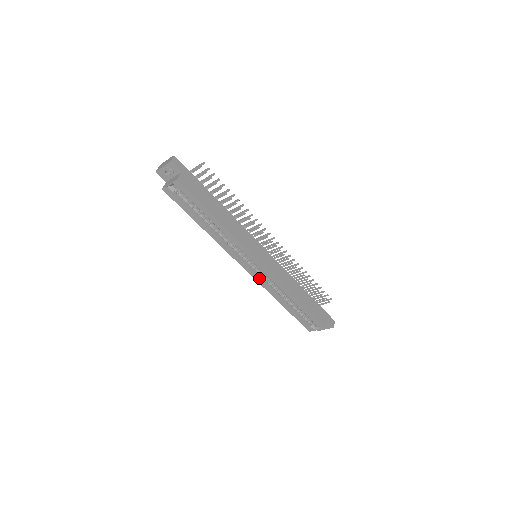
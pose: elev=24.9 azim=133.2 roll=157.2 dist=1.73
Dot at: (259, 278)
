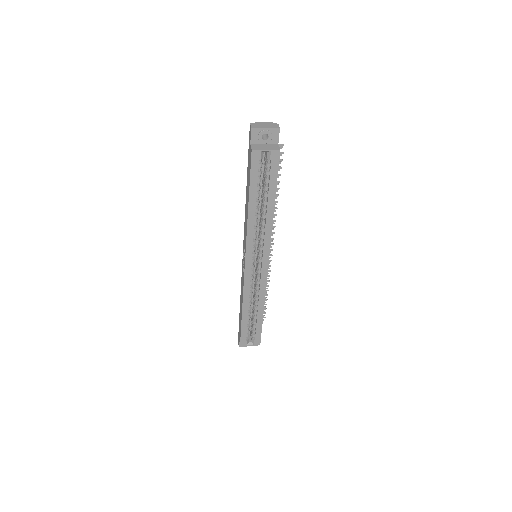
Dot at: (249, 279)
